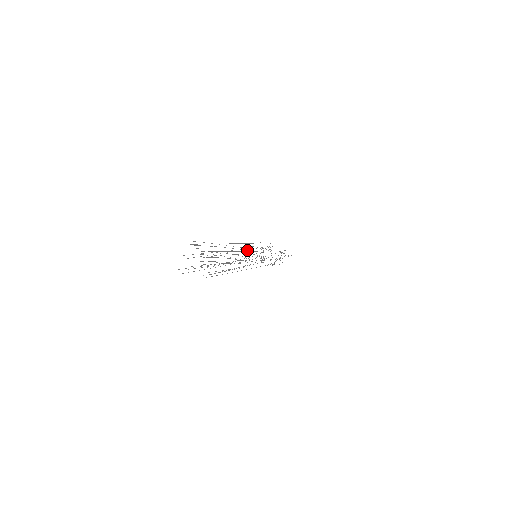
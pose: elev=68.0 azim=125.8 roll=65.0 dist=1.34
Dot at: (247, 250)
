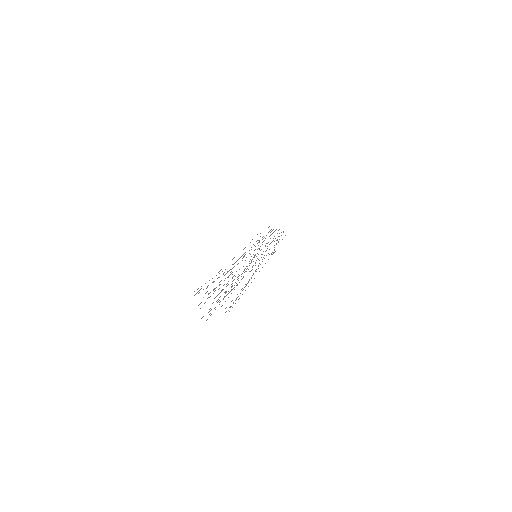
Dot at: (246, 257)
